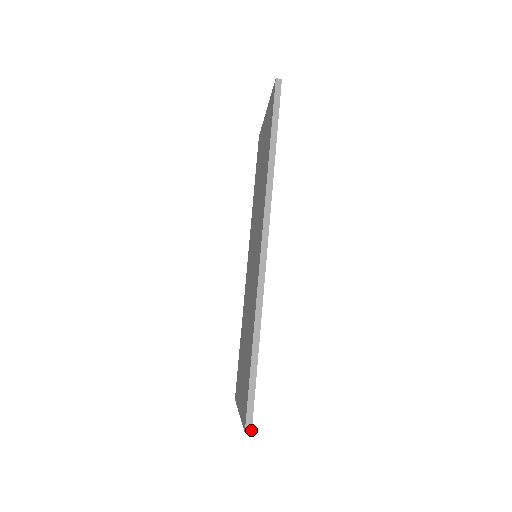
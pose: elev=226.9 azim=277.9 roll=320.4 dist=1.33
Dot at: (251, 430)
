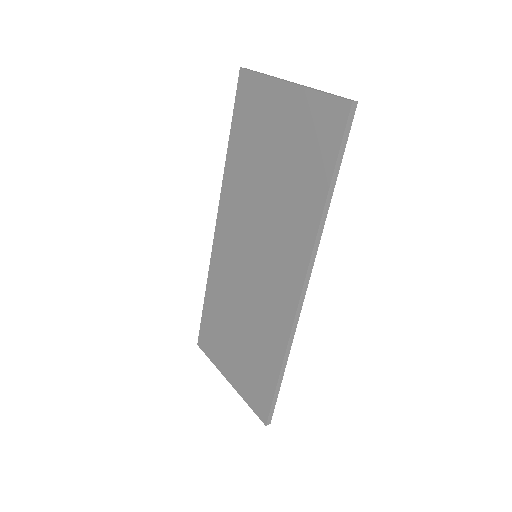
Dot at: (270, 423)
